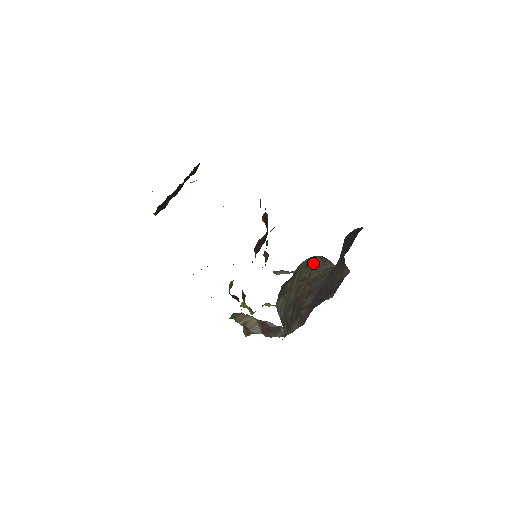
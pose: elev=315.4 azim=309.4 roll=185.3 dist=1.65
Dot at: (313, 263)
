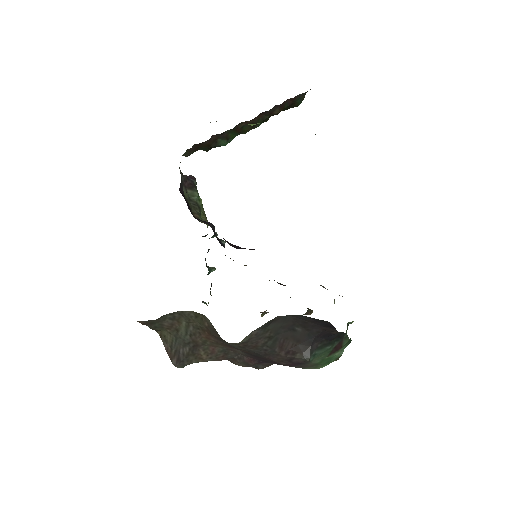
Dot at: (207, 320)
